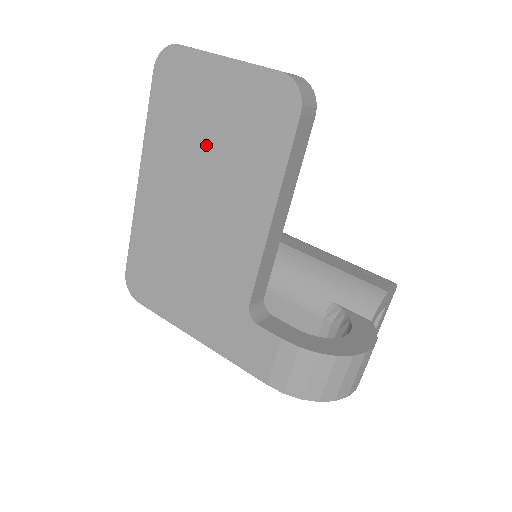
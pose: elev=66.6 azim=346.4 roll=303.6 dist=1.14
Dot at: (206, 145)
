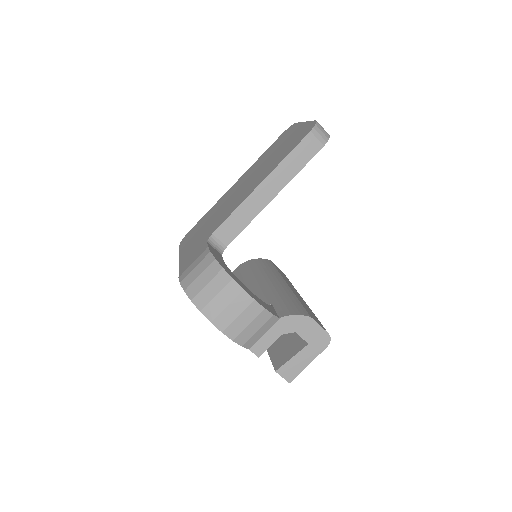
Dot at: (268, 159)
